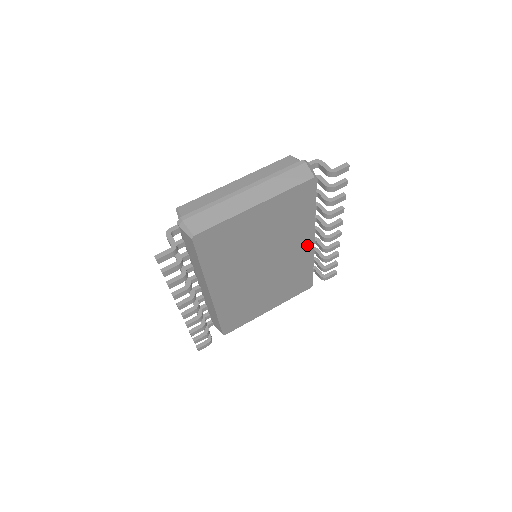
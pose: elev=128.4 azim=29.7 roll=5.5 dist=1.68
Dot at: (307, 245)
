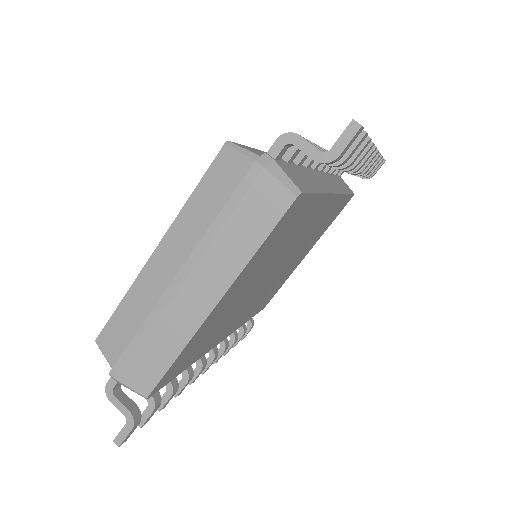
Dot at: (327, 205)
